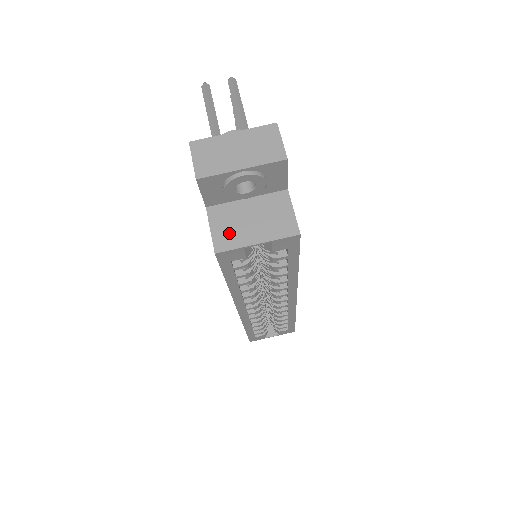
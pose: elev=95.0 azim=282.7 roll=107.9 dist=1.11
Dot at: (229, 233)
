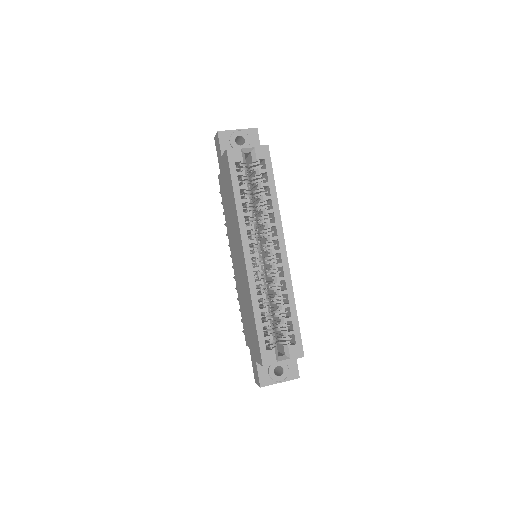
Dot at: occluded
